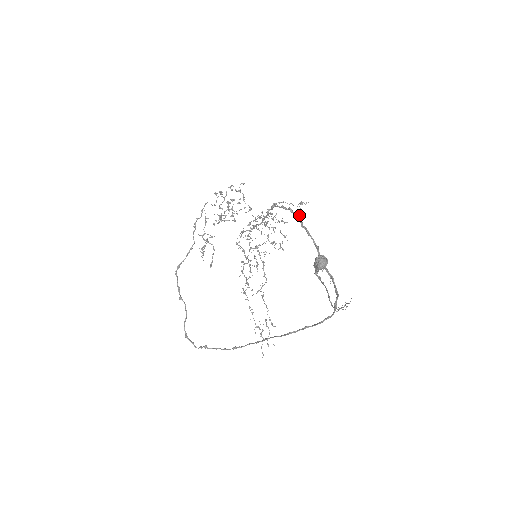
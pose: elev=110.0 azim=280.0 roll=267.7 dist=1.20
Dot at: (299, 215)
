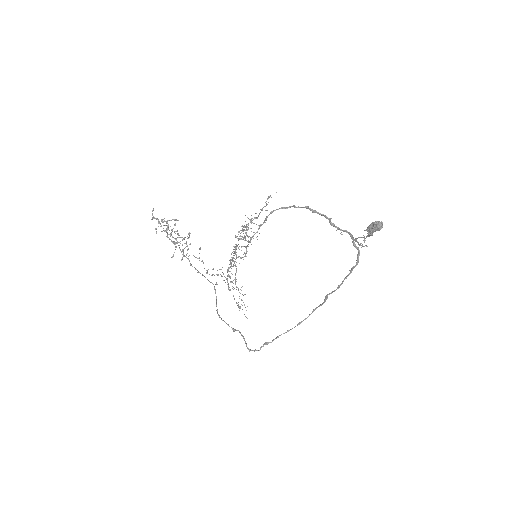
Dot at: (308, 206)
